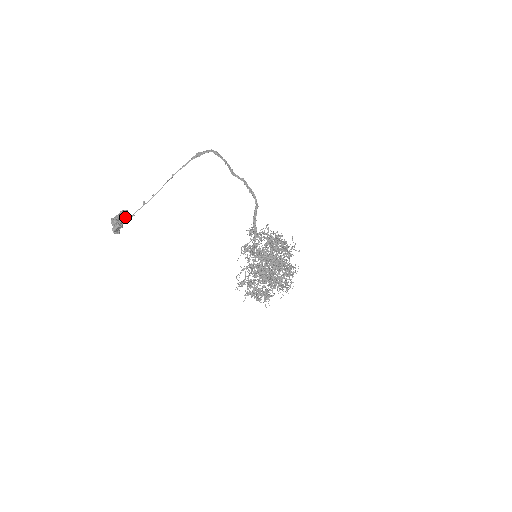
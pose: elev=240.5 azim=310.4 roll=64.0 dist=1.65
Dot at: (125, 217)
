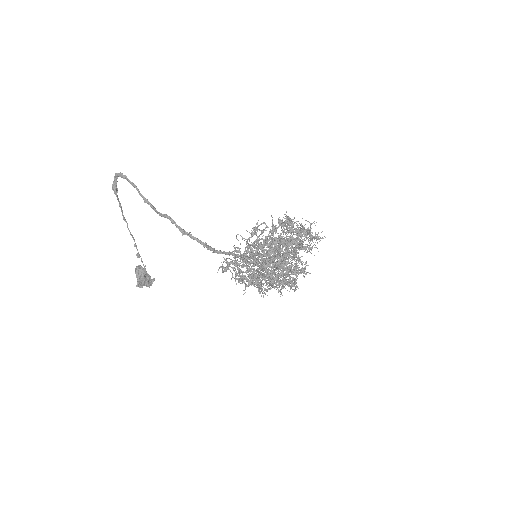
Dot at: (142, 274)
